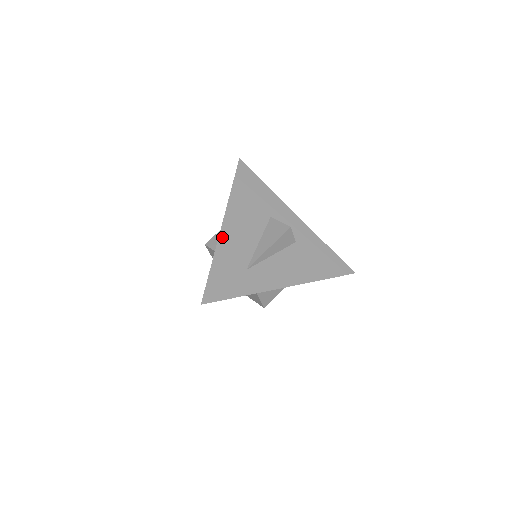
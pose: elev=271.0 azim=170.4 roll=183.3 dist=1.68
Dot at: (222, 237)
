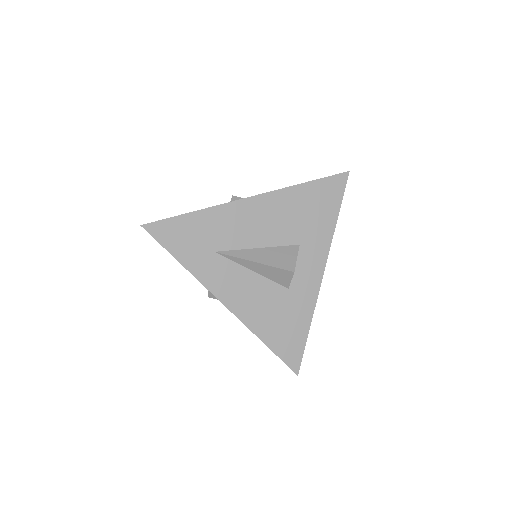
Dot at: (235, 205)
